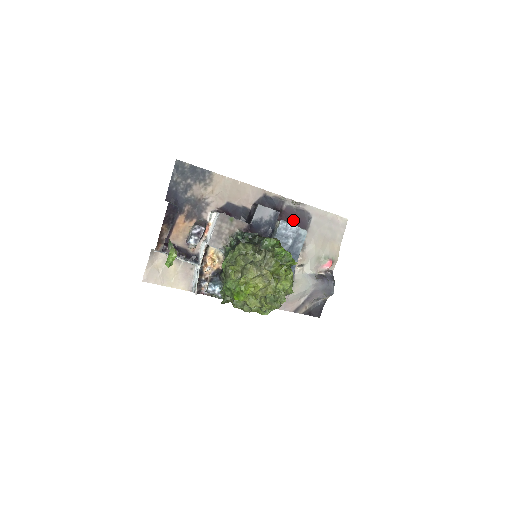
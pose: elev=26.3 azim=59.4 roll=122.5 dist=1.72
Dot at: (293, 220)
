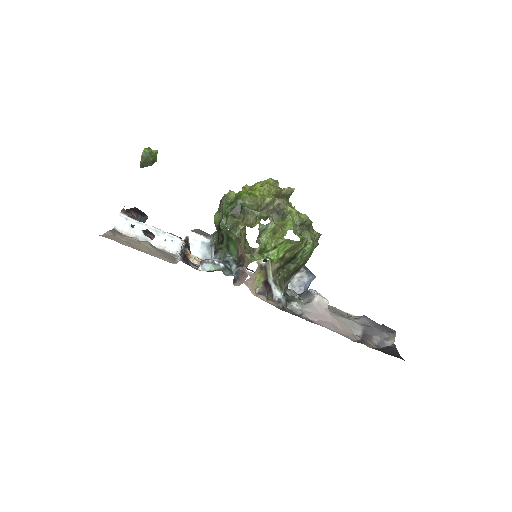
Dot at: occluded
